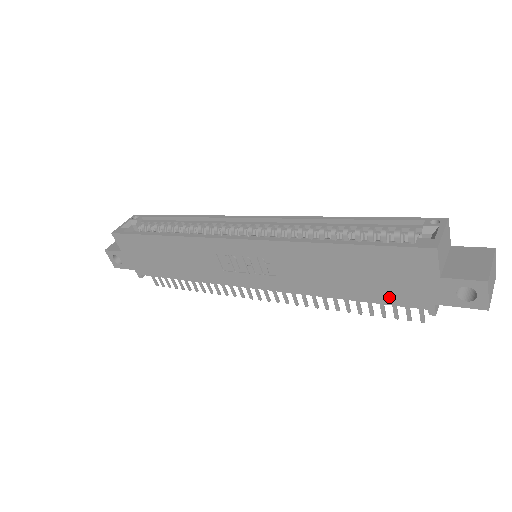
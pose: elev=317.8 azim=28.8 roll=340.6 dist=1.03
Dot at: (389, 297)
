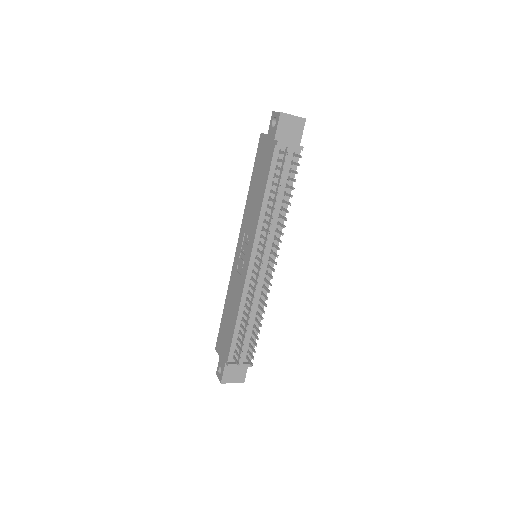
Dot at: (268, 165)
